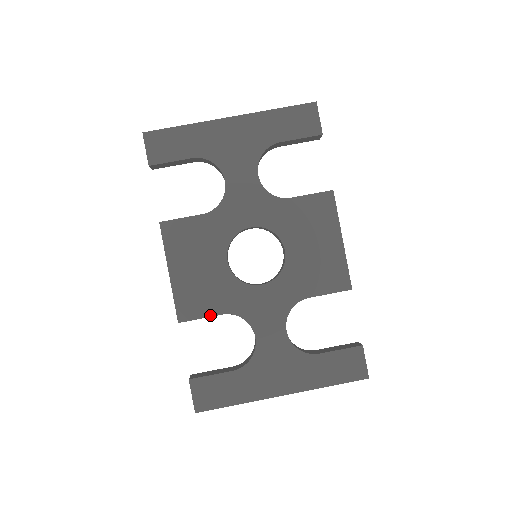
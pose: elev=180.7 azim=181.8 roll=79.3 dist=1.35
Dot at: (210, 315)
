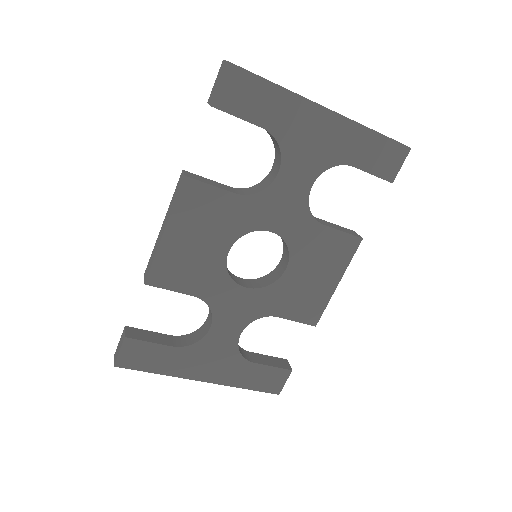
Dot at: (181, 291)
